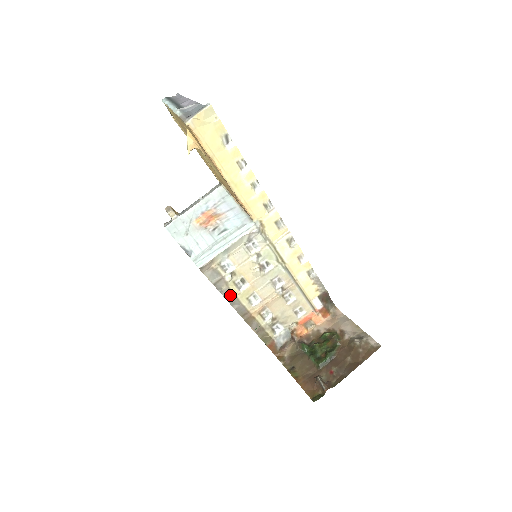
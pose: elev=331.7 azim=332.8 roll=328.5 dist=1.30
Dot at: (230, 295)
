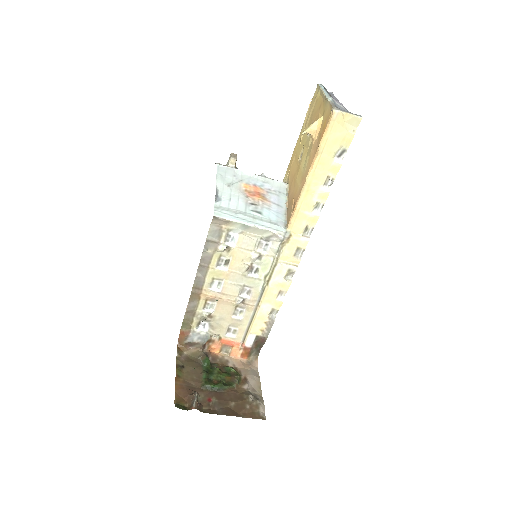
Dot at: (206, 262)
